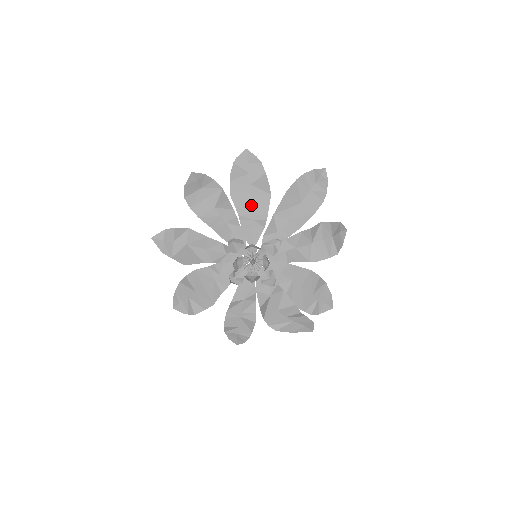
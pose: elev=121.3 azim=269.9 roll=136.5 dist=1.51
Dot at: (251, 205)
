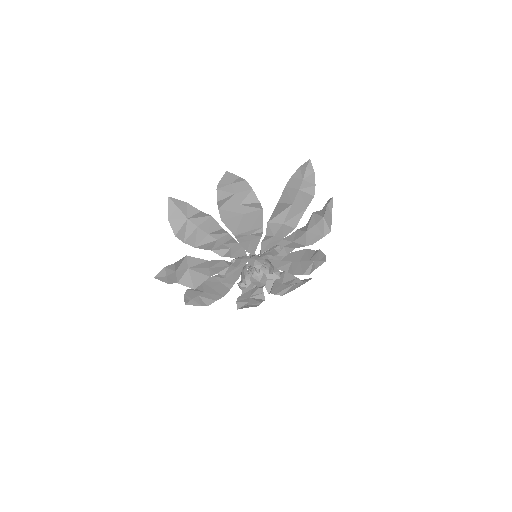
Dot at: (245, 223)
